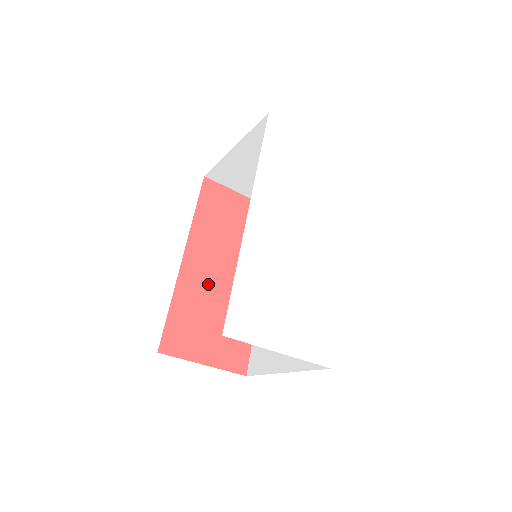
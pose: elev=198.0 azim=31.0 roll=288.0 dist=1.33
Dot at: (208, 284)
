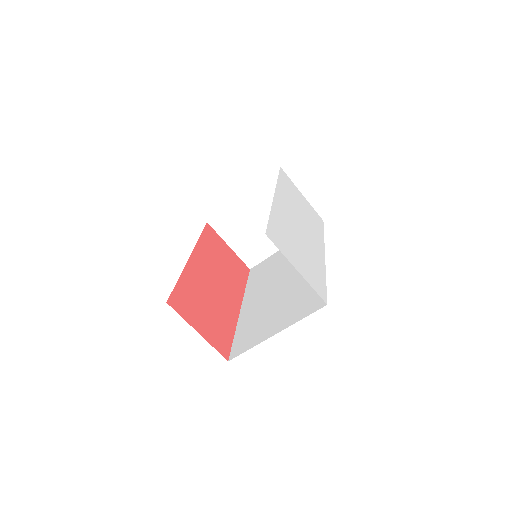
Dot at: (205, 283)
